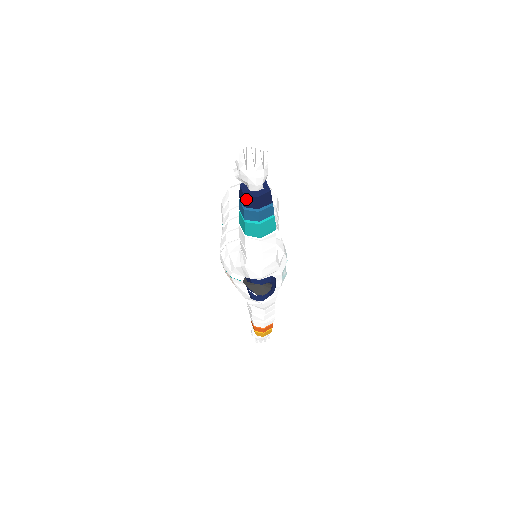
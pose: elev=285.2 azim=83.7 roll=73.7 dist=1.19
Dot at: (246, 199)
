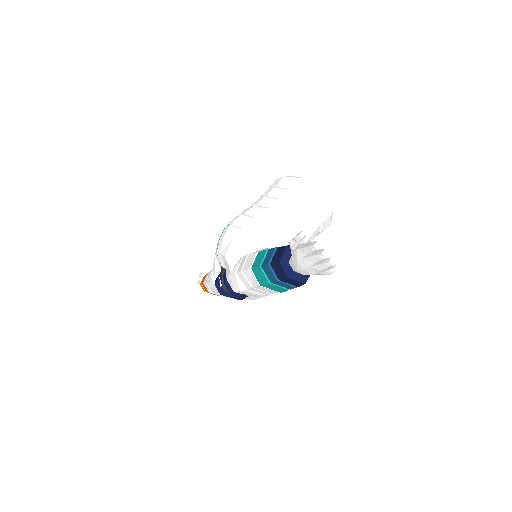
Dot at: (278, 265)
